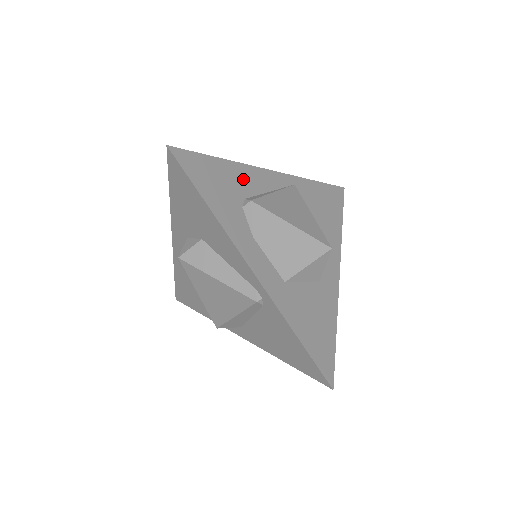
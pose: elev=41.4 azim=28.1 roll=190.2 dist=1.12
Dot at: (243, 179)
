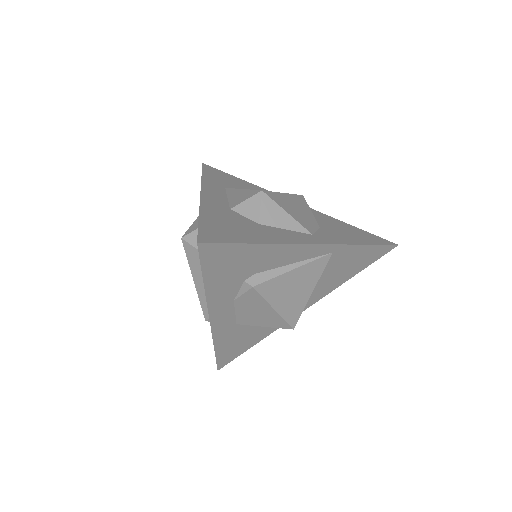
Dot at: (269, 258)
